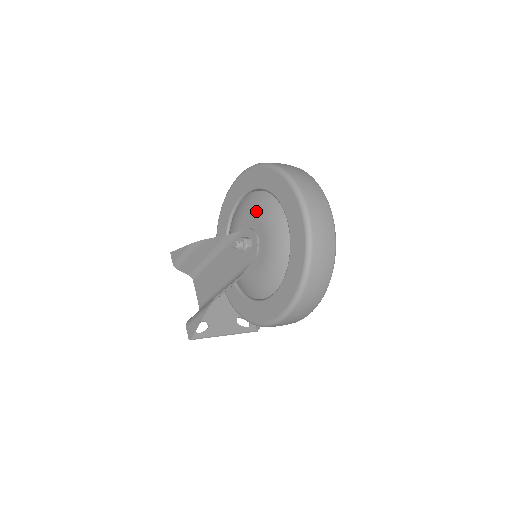
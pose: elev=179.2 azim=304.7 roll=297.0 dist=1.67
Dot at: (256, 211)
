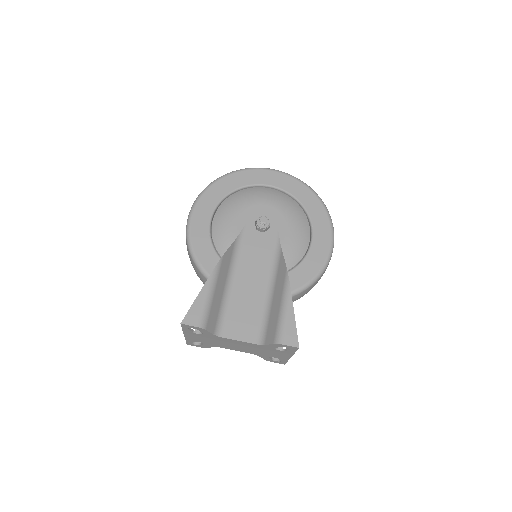
Dot at: (244, 203)
